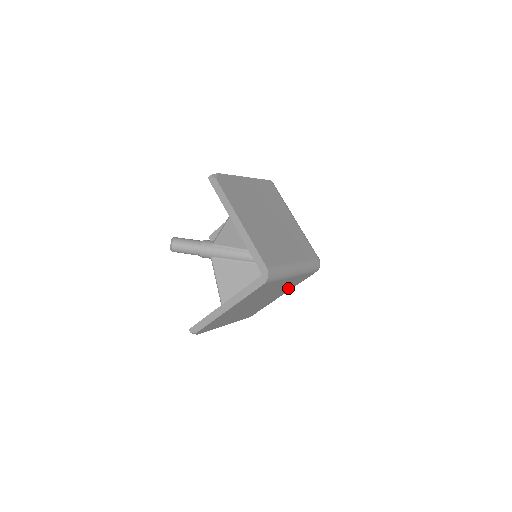
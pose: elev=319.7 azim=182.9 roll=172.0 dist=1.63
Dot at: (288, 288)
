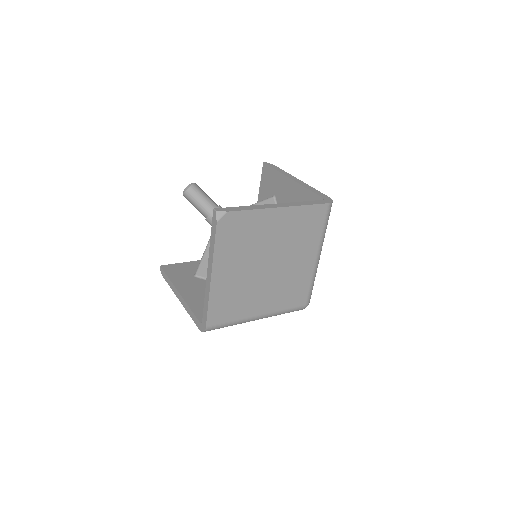
Dot at: occluded
